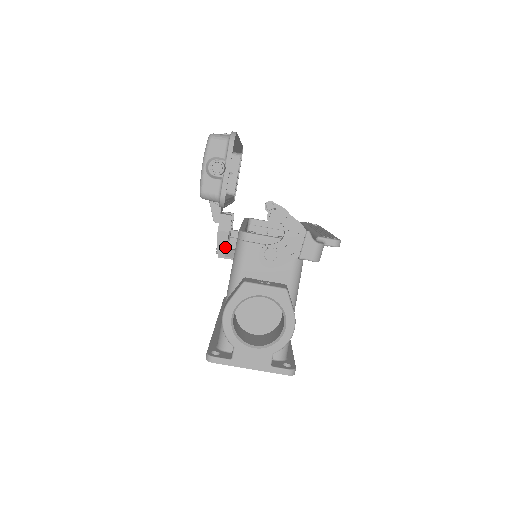
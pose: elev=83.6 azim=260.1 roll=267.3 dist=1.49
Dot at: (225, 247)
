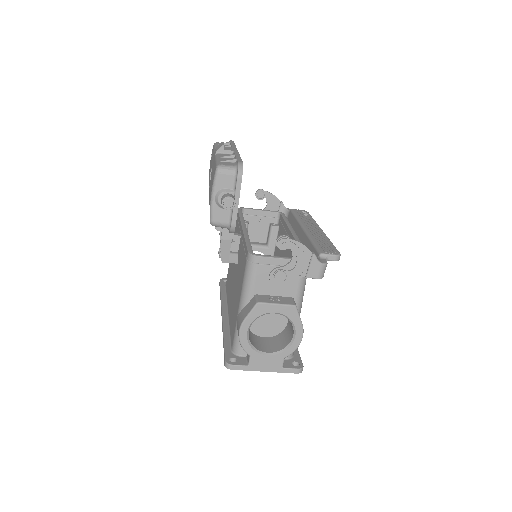
Dot at: (228, 253)
